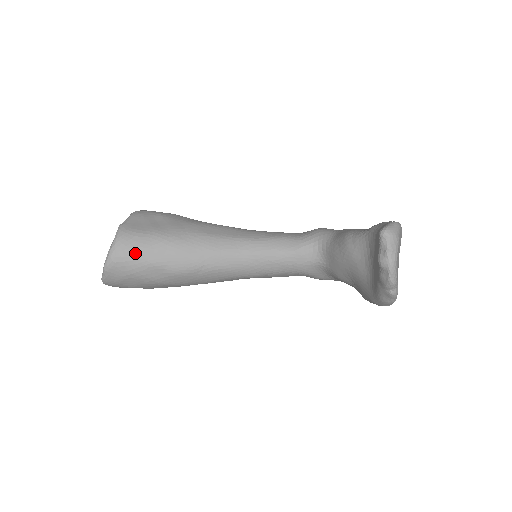
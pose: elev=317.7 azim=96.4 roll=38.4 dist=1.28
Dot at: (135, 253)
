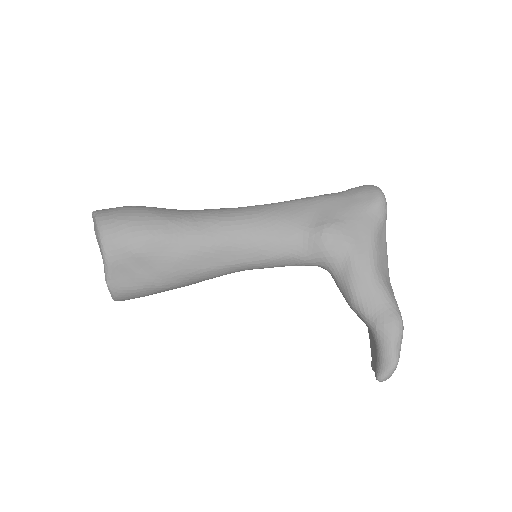
Dot at: (139, 297)
